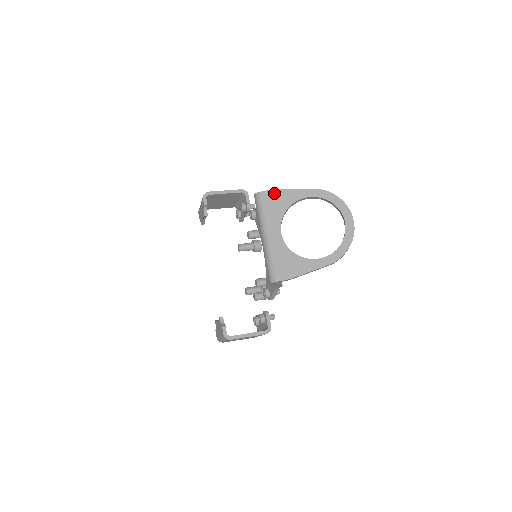
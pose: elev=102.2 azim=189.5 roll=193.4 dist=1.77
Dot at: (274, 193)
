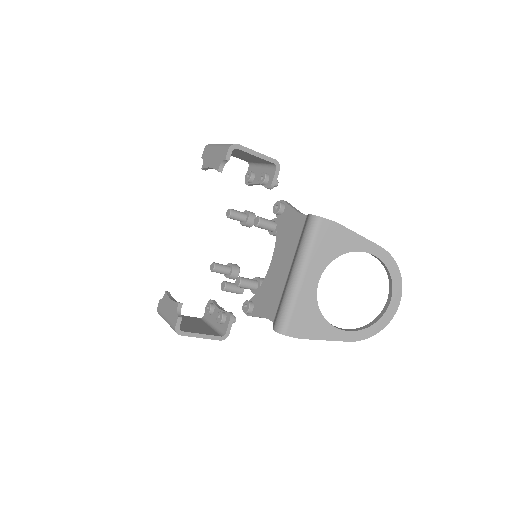
Dot at: (336, 228)
